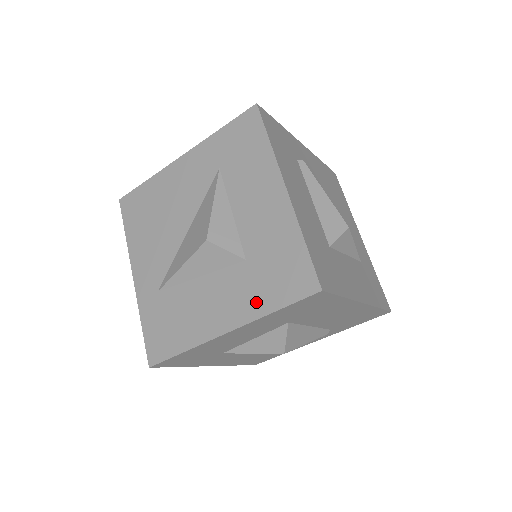
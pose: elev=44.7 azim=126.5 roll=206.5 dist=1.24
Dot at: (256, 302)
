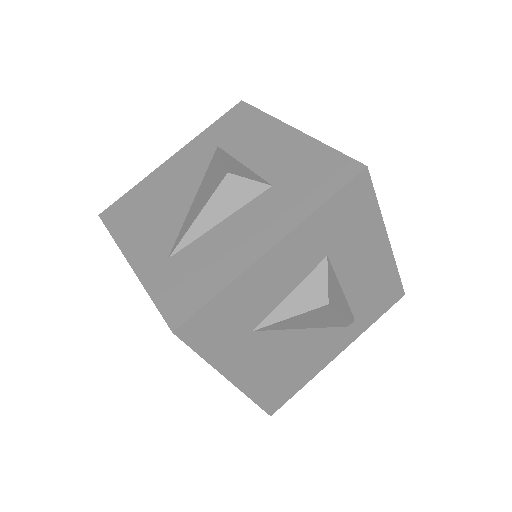
Dot at: (298, 207)
